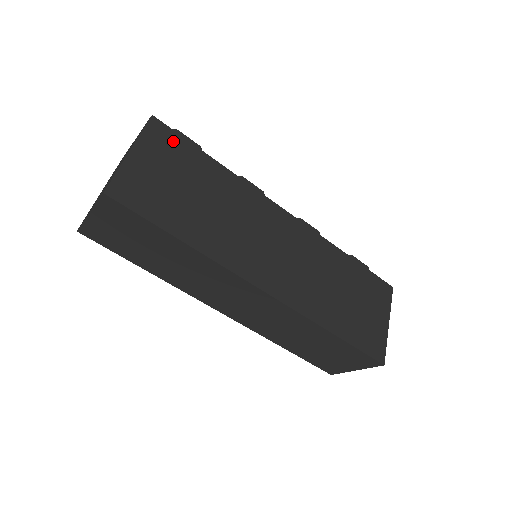
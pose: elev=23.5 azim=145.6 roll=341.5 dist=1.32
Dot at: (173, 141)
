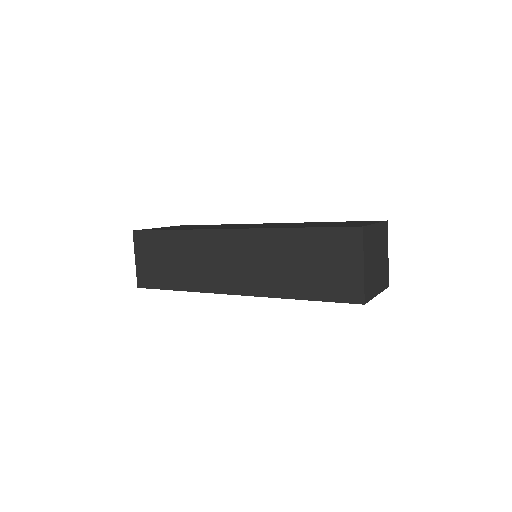
Dot at: occluded
